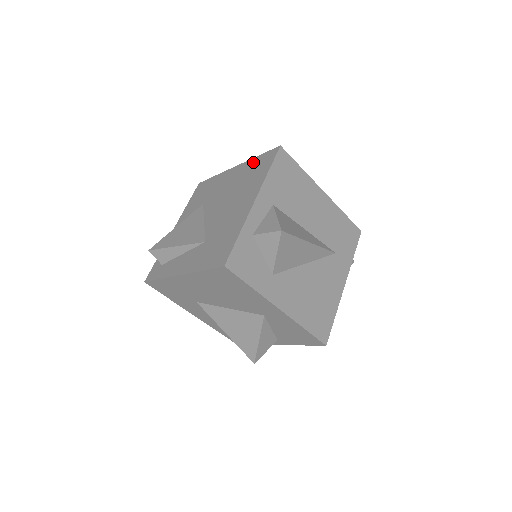
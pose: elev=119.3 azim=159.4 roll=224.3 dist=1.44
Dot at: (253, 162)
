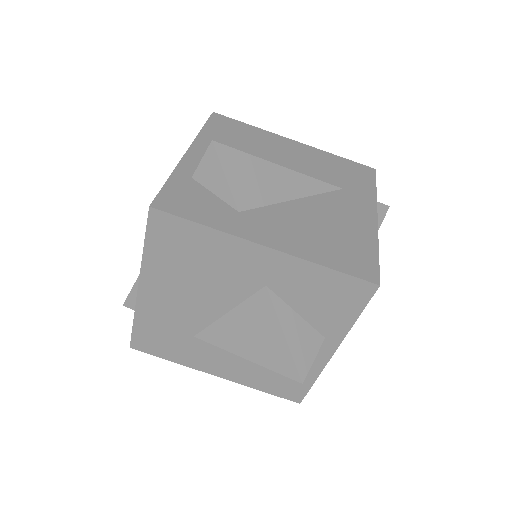
Dot at: occluded
